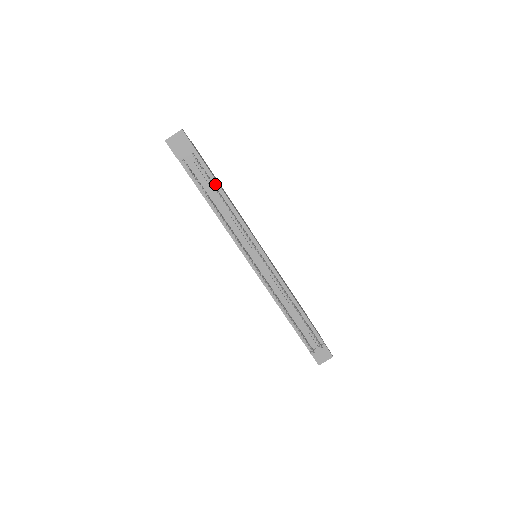
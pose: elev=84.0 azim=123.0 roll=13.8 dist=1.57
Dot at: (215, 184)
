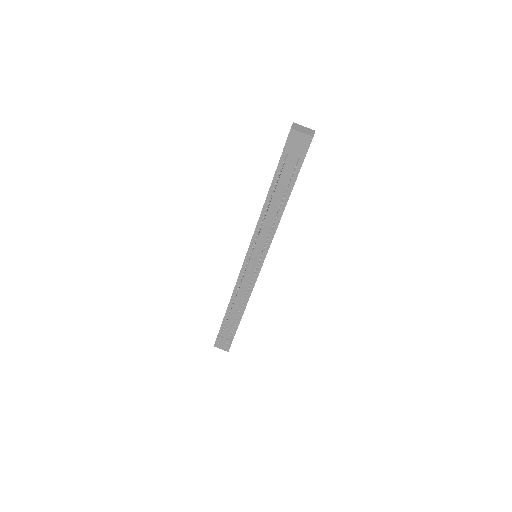
Dot at: (287, 194)
